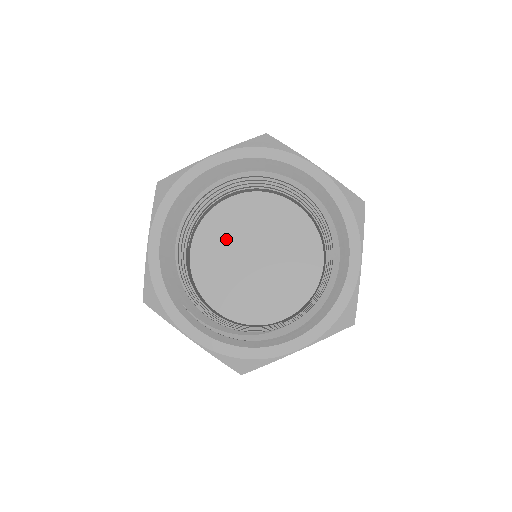
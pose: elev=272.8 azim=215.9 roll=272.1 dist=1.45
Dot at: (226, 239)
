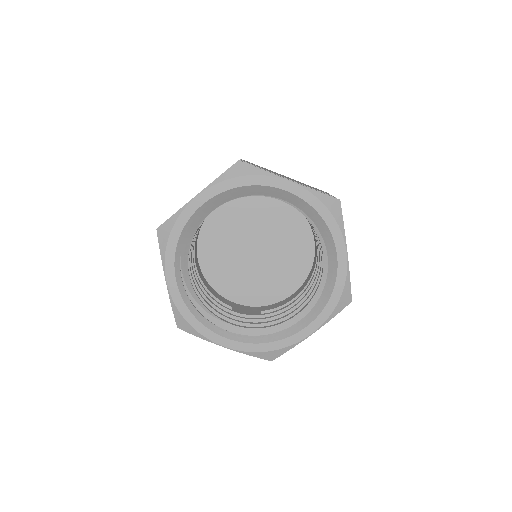
Dot at: (248, 220)
